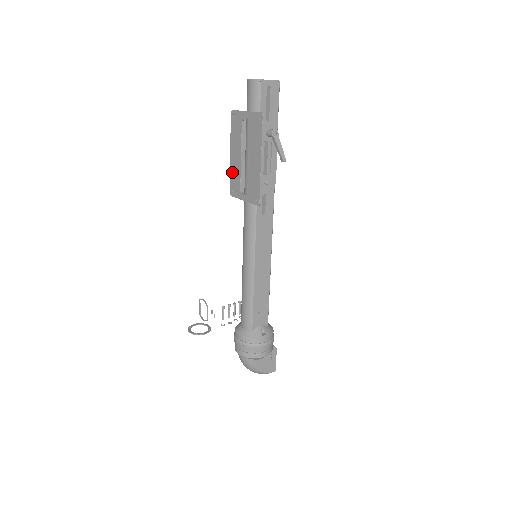
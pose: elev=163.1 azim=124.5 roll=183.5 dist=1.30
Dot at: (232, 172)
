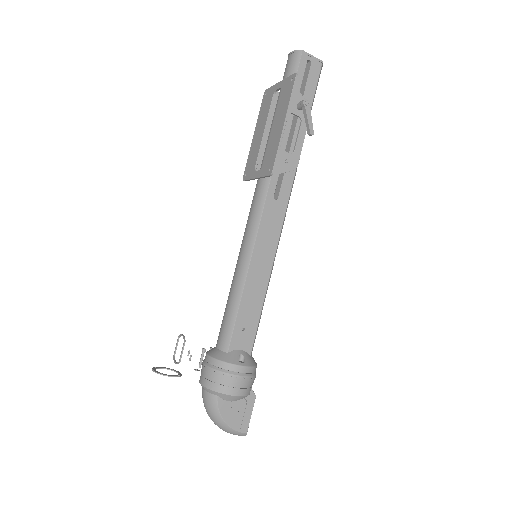
Dot at: (251, 153)
